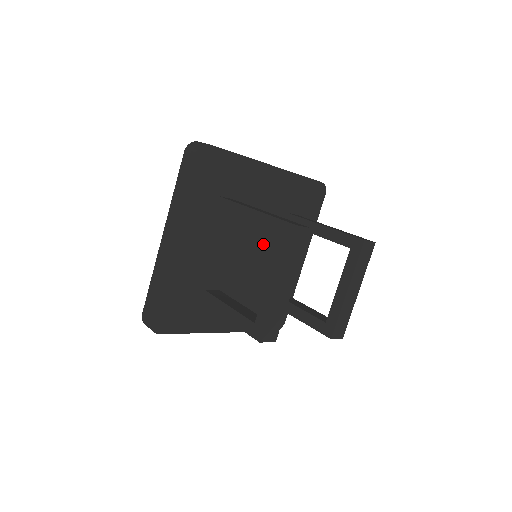
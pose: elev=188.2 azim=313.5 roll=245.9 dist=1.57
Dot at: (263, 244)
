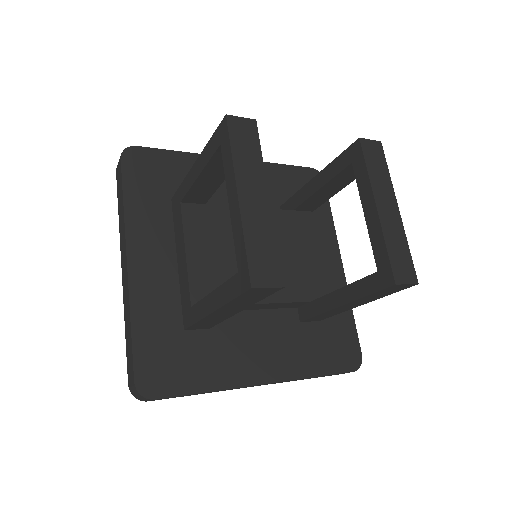
Dot at: occluded
